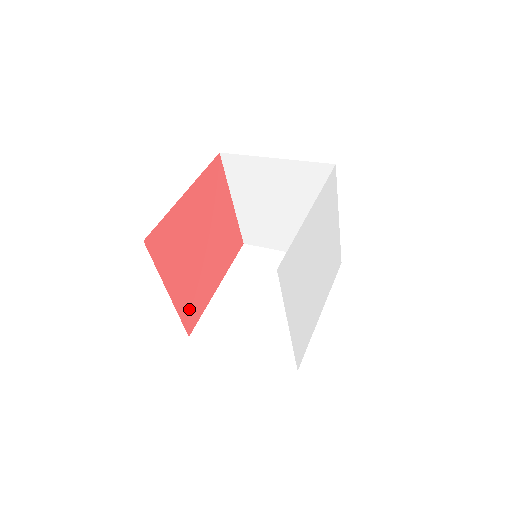
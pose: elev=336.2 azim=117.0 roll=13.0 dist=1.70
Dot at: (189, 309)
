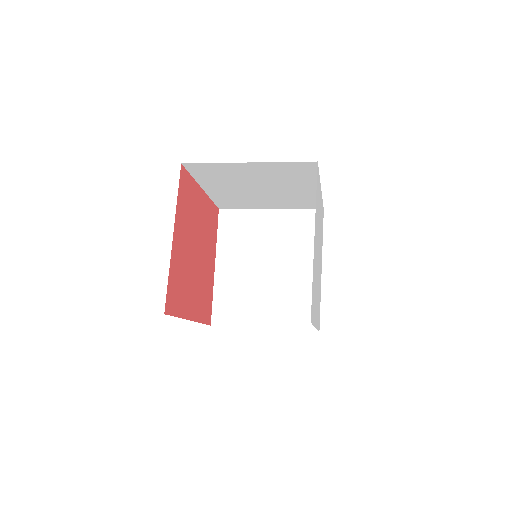
Dot at: (204, 309)
